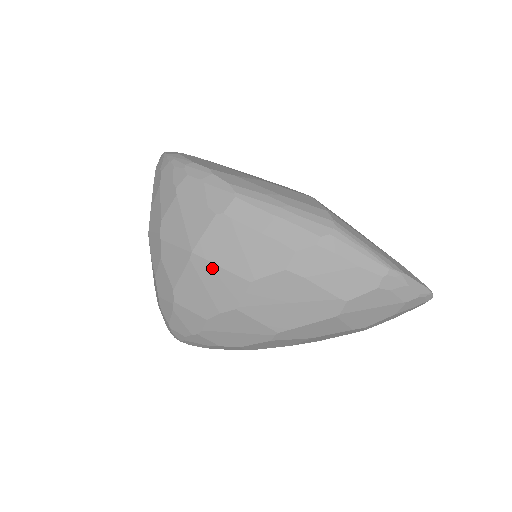
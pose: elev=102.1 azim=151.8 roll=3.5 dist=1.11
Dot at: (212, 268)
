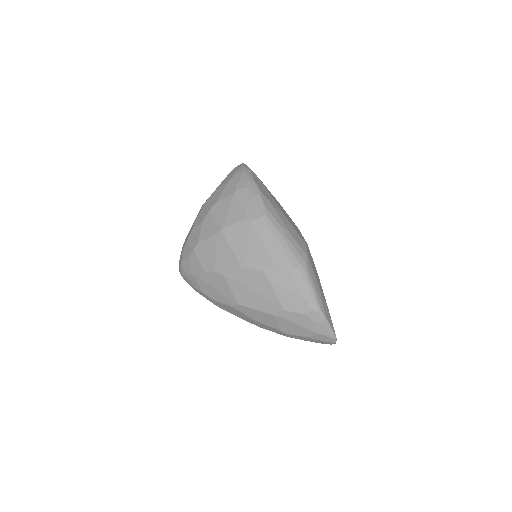
Dot at: (226, 245)
